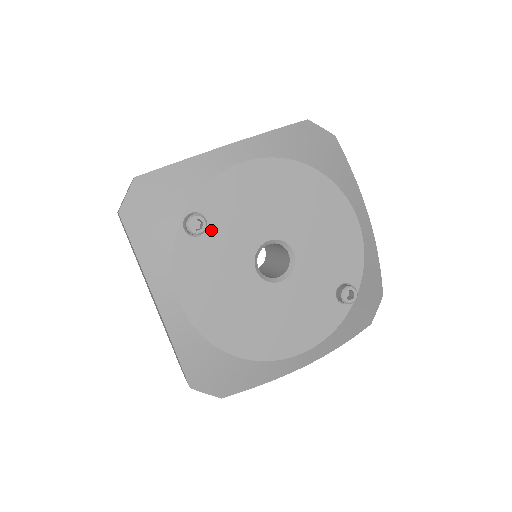
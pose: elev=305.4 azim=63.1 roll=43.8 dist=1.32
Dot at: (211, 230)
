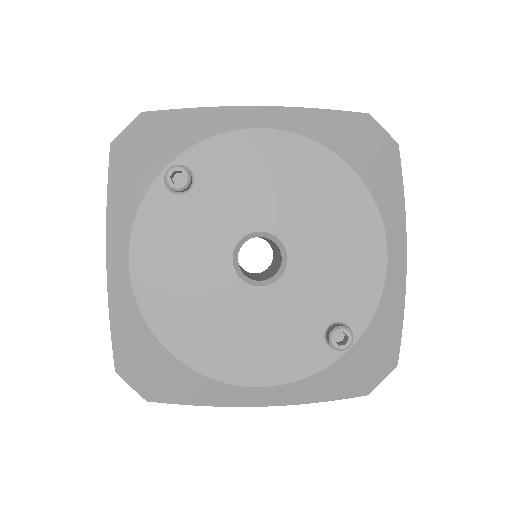
Dot at: (195, 193)
